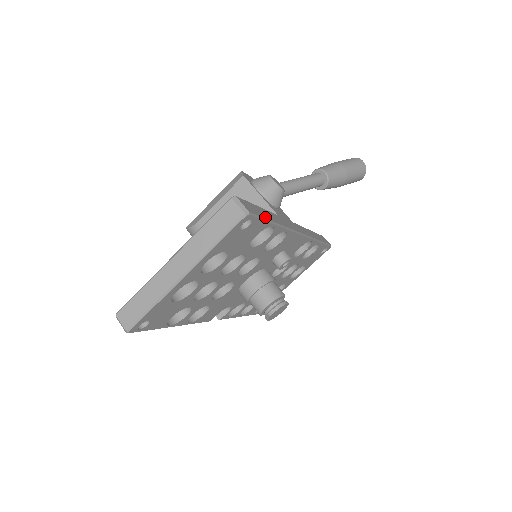
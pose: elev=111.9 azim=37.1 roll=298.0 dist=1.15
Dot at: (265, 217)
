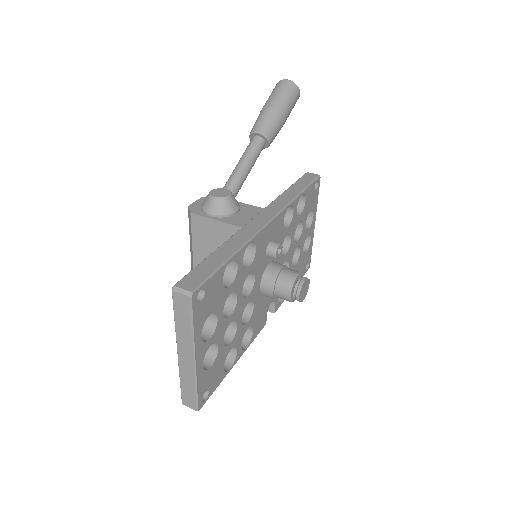
Dot at: (214, 268)
